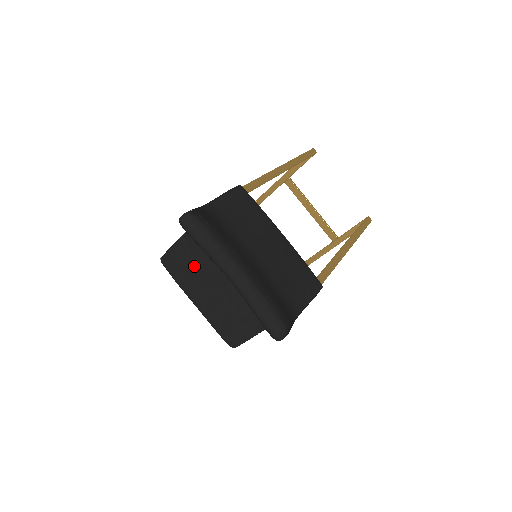
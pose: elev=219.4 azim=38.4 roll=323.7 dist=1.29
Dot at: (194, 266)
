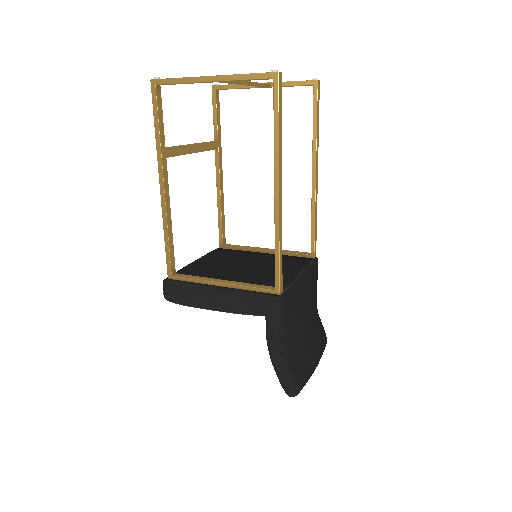
Dot at: occluded
